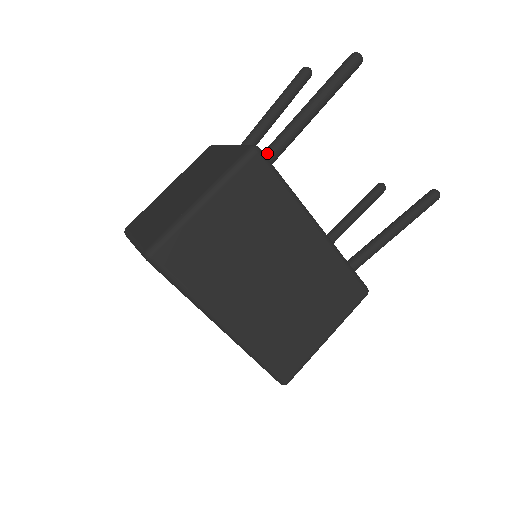
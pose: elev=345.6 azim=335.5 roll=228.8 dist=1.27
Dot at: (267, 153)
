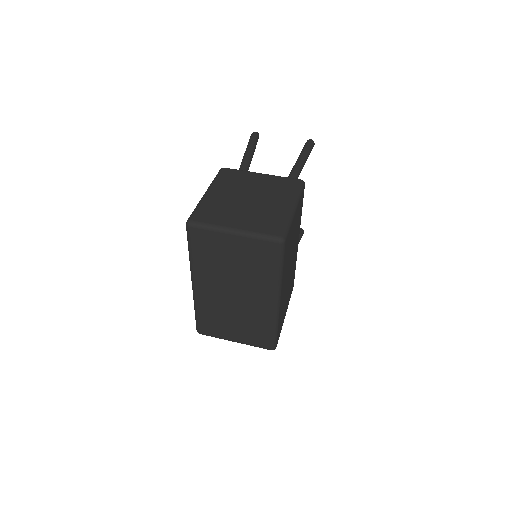
Dot at: occluded
